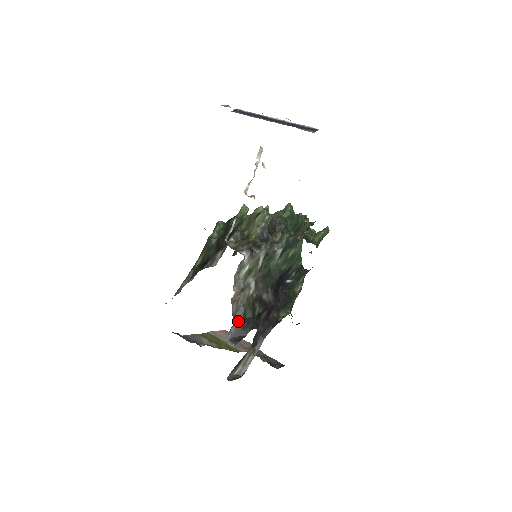
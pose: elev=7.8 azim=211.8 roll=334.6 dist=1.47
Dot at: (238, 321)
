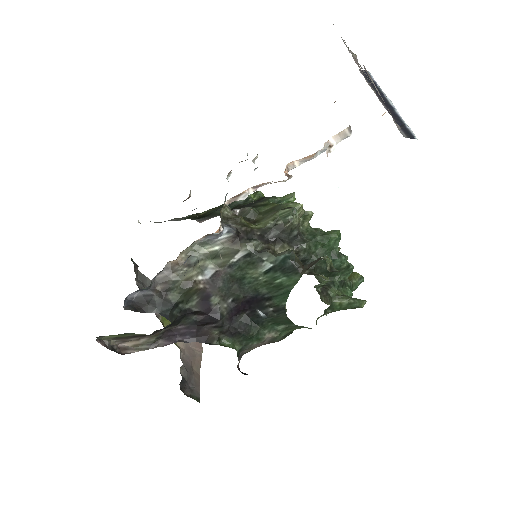
Dot at: (153, 290)
